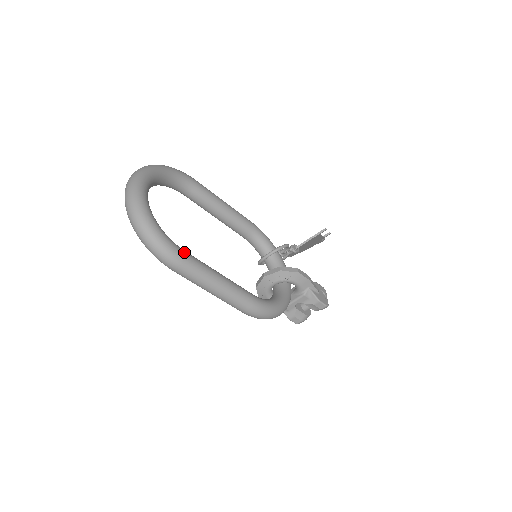
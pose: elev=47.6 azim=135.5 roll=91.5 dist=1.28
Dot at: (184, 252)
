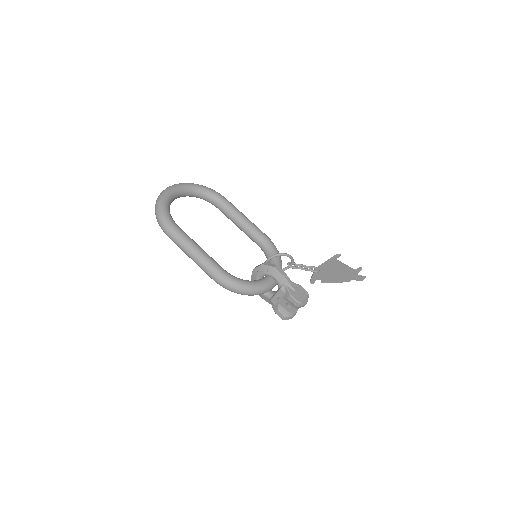
Dot at: (176, 226)
